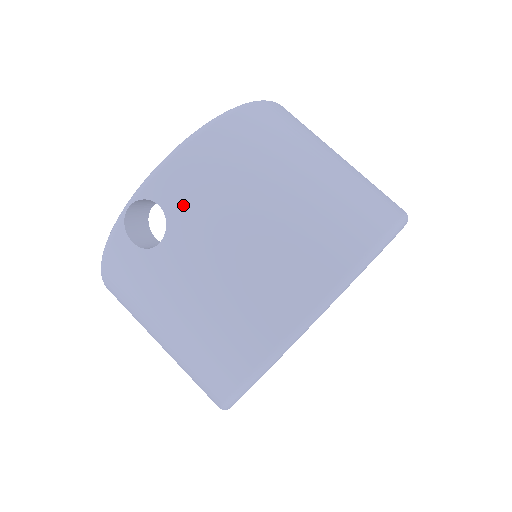
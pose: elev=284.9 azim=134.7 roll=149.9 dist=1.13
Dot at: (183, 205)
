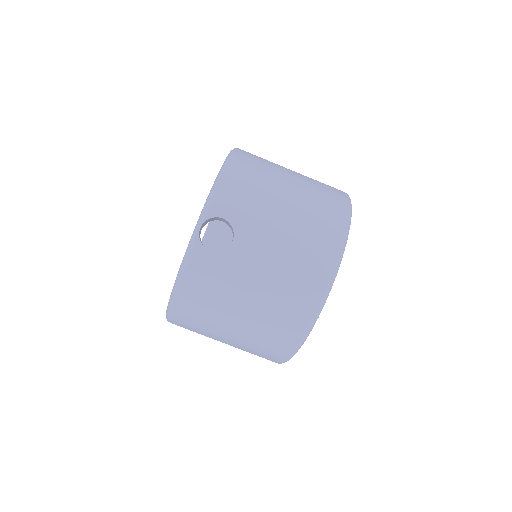
Dot at: (239, 213)
